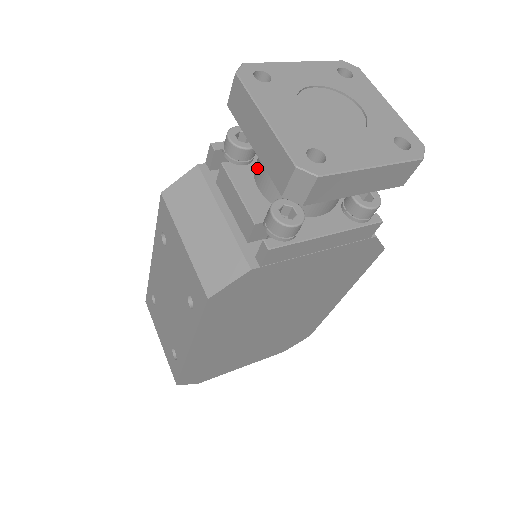
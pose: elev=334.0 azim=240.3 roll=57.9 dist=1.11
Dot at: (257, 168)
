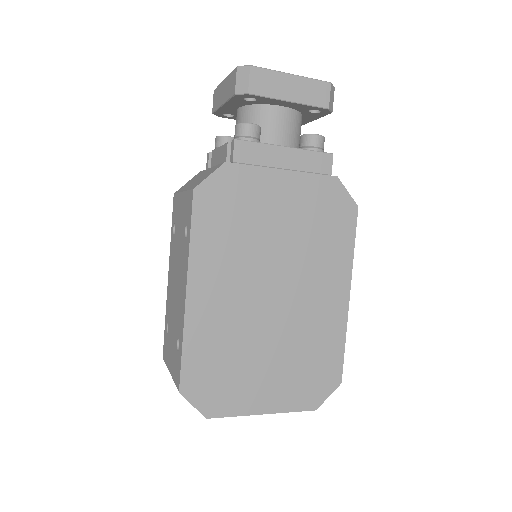
Dot at: occluded
